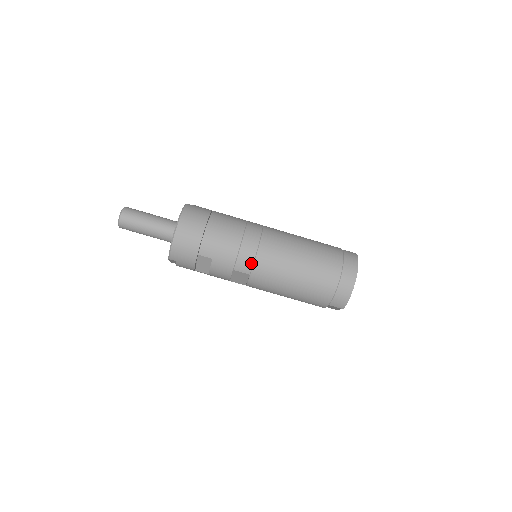
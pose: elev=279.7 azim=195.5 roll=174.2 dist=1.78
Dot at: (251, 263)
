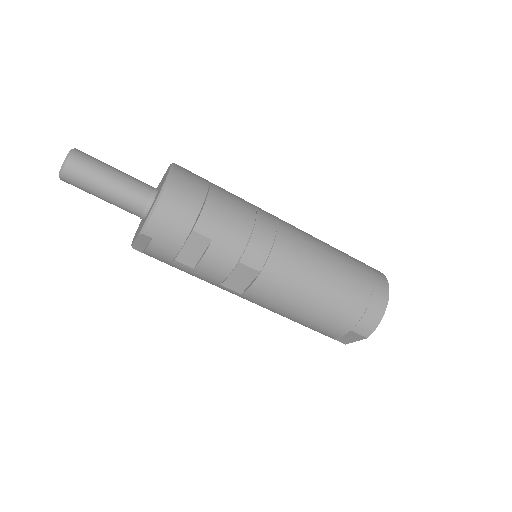
Dot at: (266, 254)
